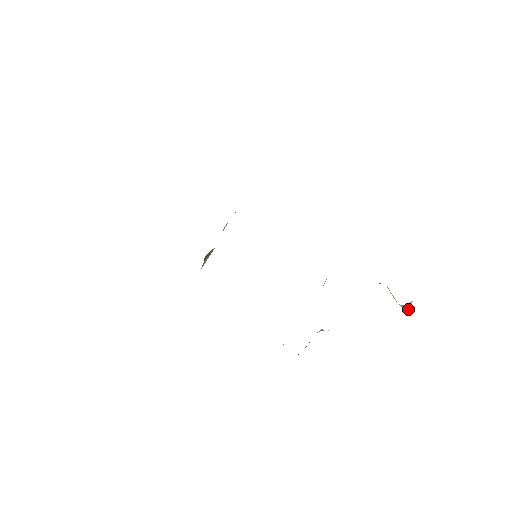
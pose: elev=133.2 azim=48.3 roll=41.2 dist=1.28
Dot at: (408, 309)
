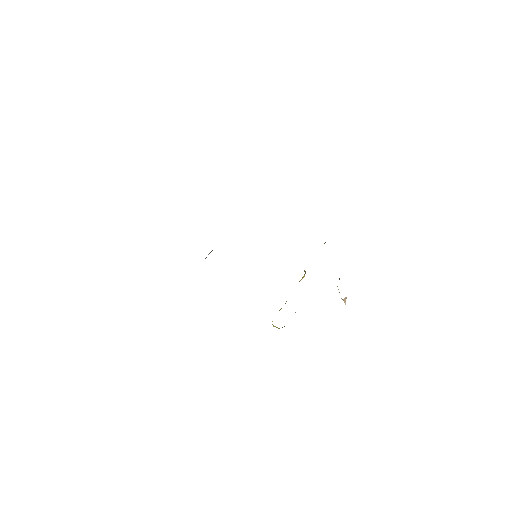
Dot at: (345, 302)
